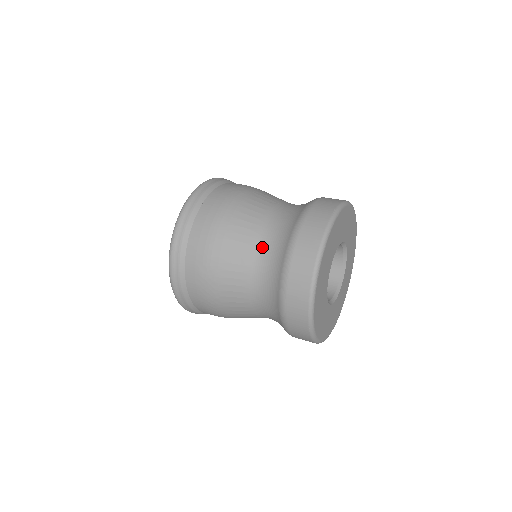
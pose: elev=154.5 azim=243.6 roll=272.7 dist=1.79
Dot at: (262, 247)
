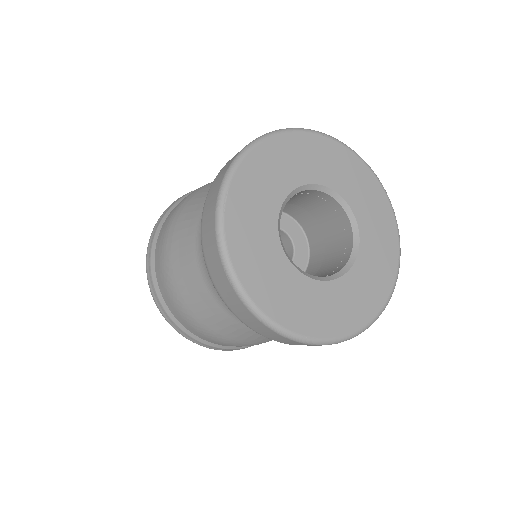
Dot at: occluded
